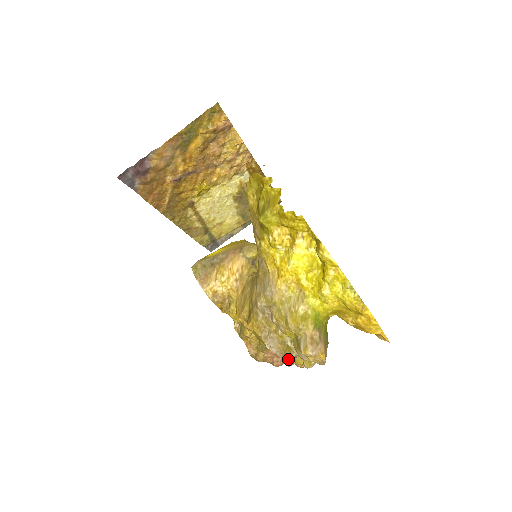
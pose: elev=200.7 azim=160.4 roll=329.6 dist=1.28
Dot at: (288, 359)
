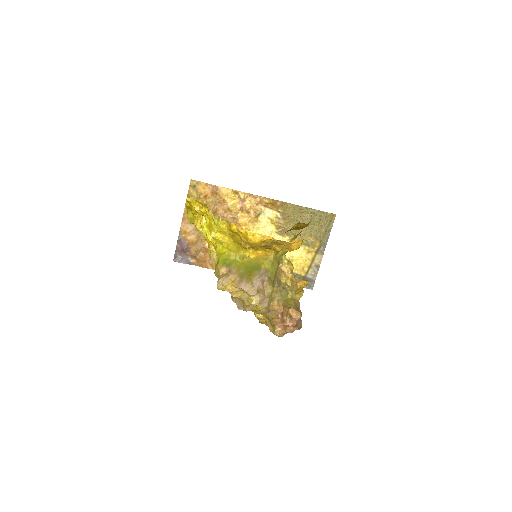
Dot at: (283, 318)
